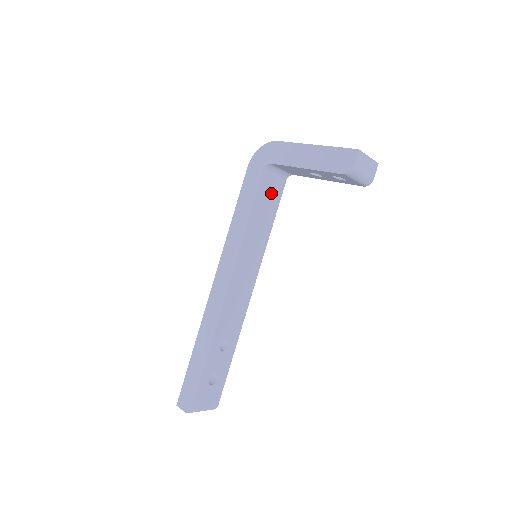
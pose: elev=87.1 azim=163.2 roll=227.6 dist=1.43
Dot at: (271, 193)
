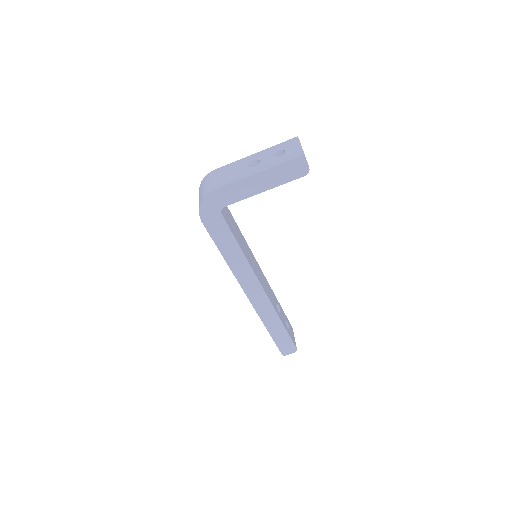
Dot at: (228, 216)
